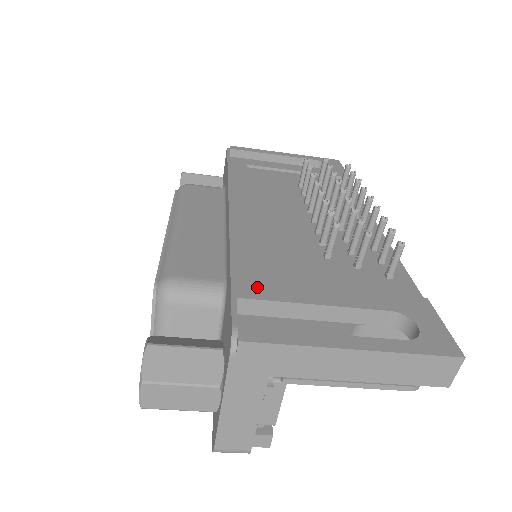
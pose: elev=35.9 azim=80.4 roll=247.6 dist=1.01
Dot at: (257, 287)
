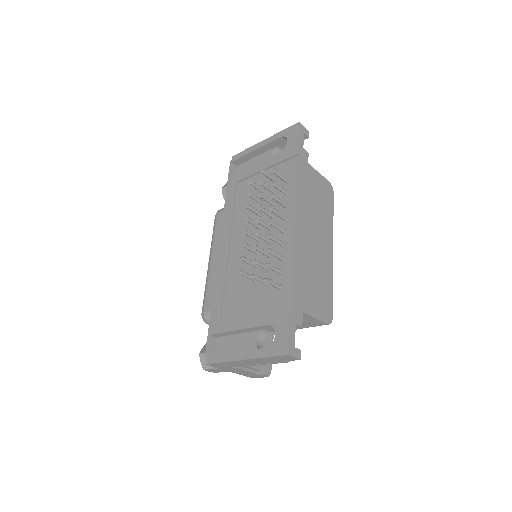
Dot at: (217, 324)
